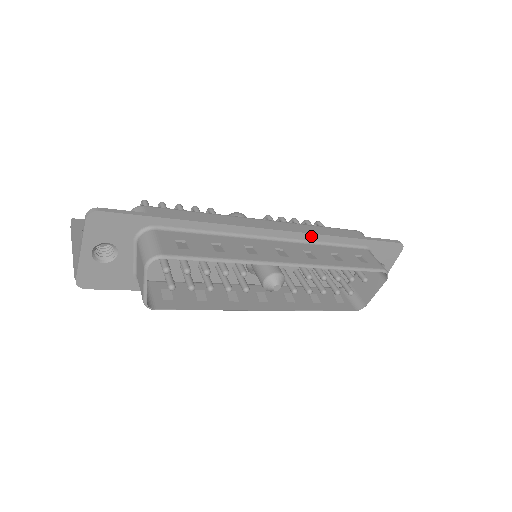
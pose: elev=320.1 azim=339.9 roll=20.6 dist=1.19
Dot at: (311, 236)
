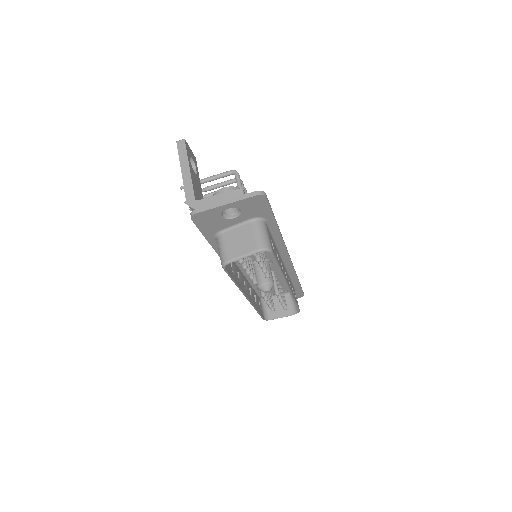
Dot at: (292, 269)
